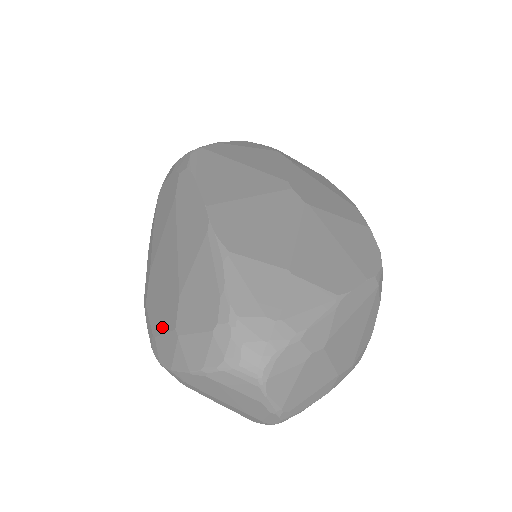
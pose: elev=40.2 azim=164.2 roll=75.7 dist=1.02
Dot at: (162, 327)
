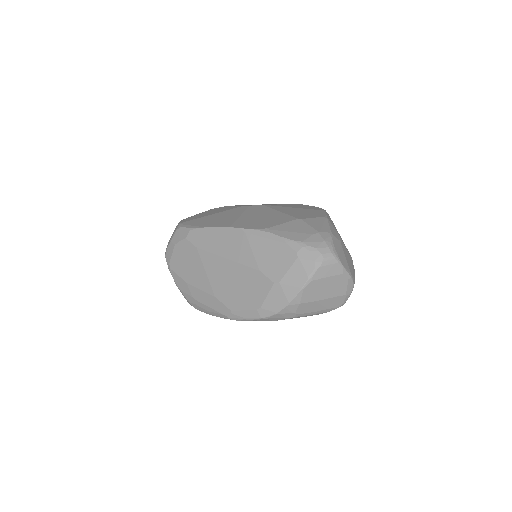
Dot at: (261, 296)
